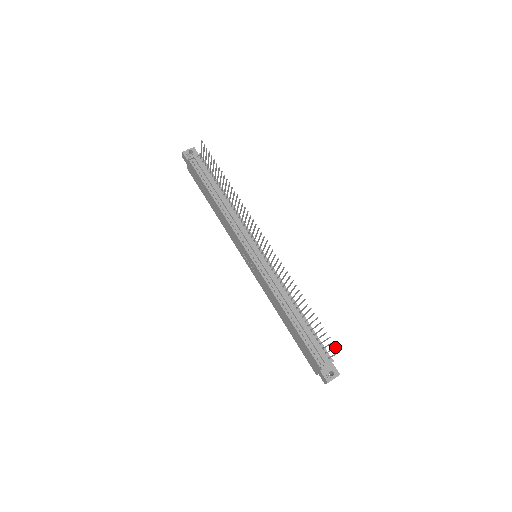
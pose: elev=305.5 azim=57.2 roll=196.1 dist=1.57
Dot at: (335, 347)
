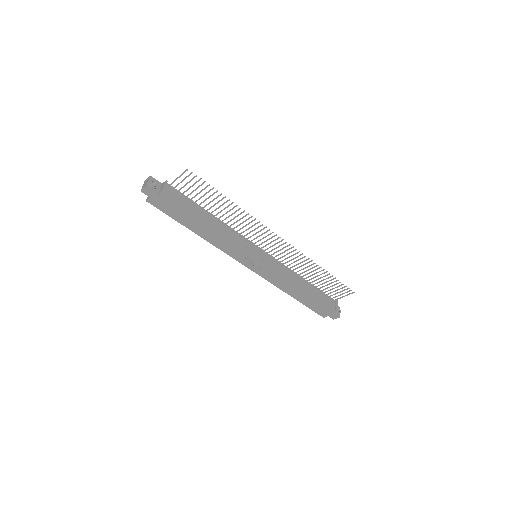
Dot at: (351, 290)
